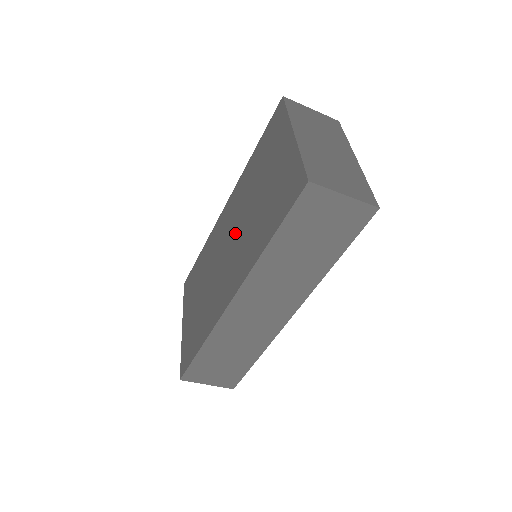
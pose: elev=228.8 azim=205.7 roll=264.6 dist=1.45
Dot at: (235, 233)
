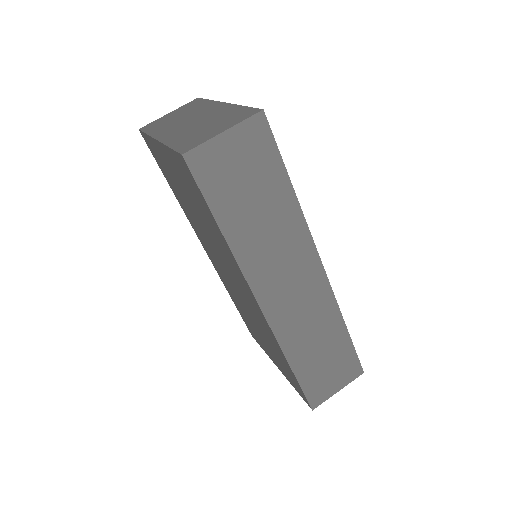
Dot at: (218, 257)
